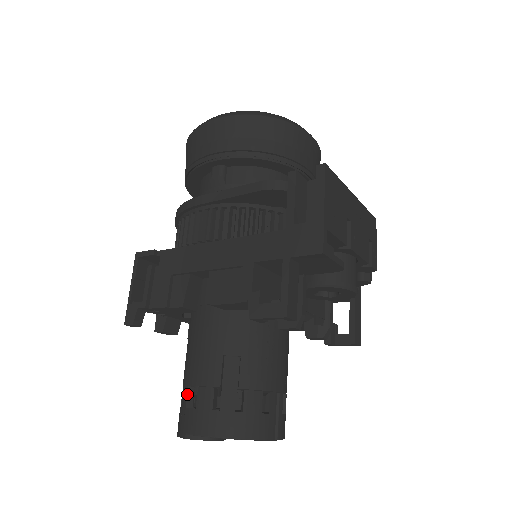
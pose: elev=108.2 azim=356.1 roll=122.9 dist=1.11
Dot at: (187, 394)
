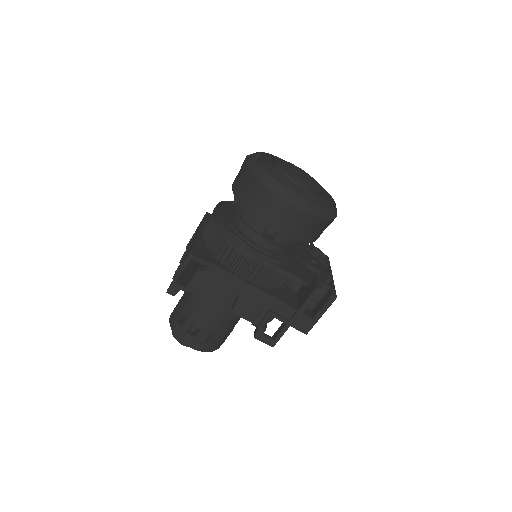
Dot at: (190, 327)
